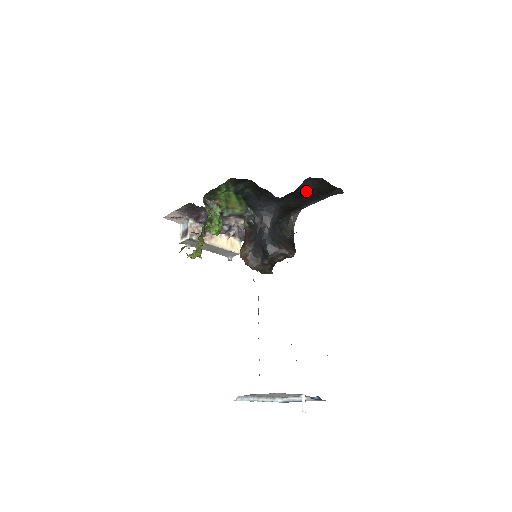
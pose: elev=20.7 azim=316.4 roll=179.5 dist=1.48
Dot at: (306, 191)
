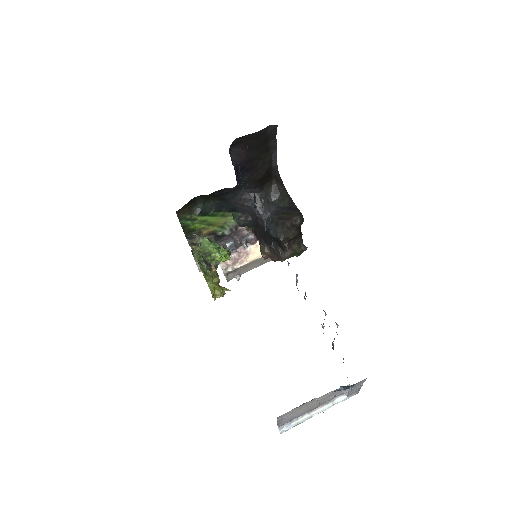
Dot at: (247, 158)
